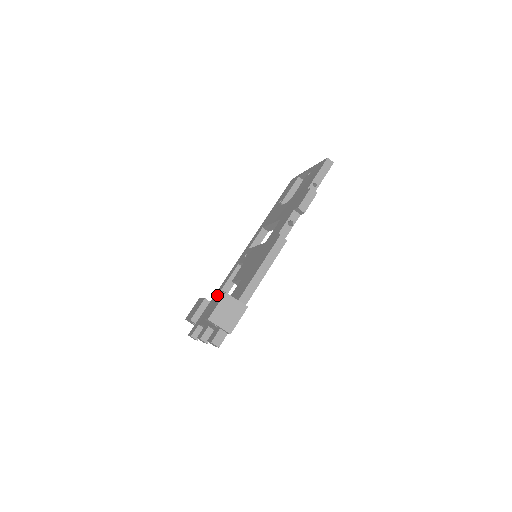
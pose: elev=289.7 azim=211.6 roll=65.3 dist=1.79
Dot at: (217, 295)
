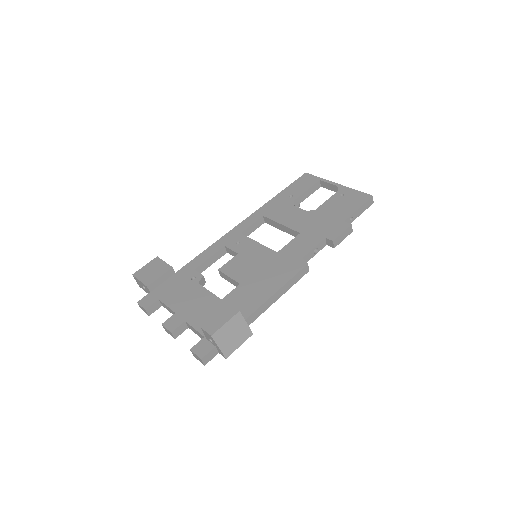
Dot at: (190, 272)
